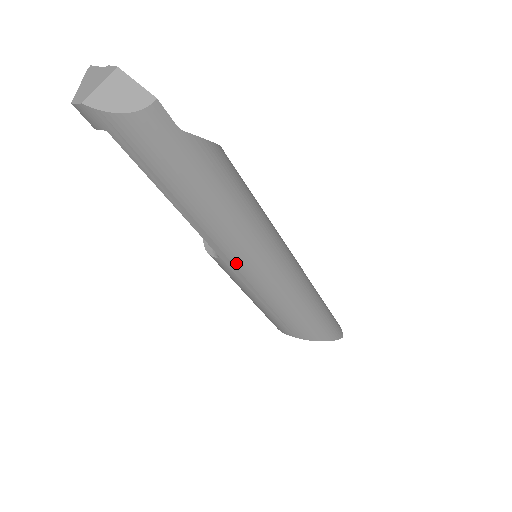
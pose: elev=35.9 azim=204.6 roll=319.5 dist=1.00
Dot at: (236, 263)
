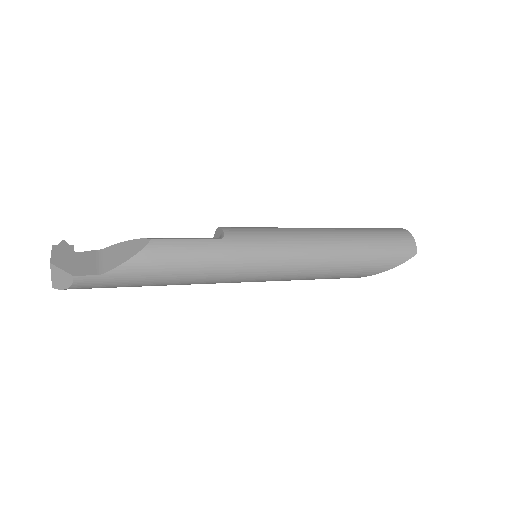
Dot at: occluded
